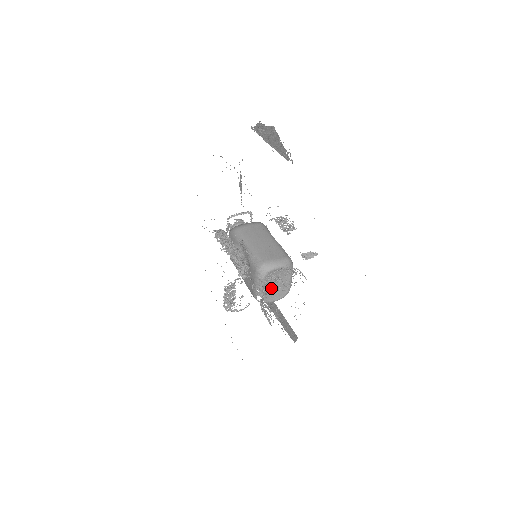
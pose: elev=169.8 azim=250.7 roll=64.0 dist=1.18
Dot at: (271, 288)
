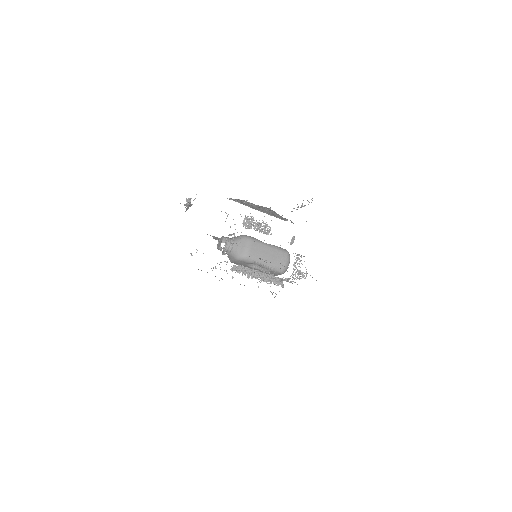
Dot at: (299, 279)
